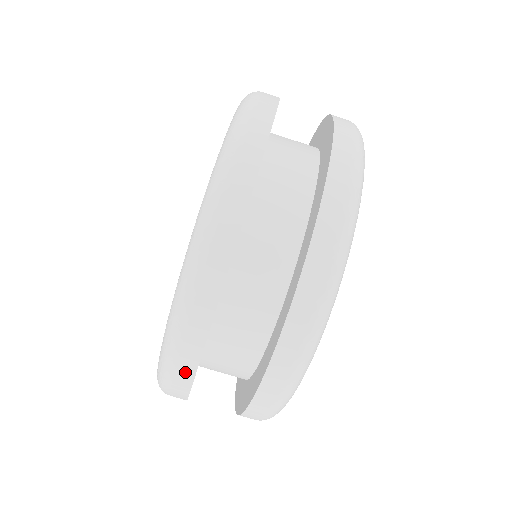
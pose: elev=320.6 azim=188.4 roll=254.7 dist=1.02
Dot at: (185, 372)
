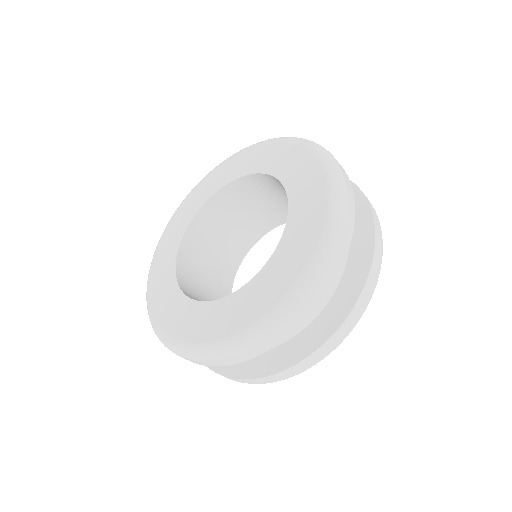
Dot at: (233, 361)
